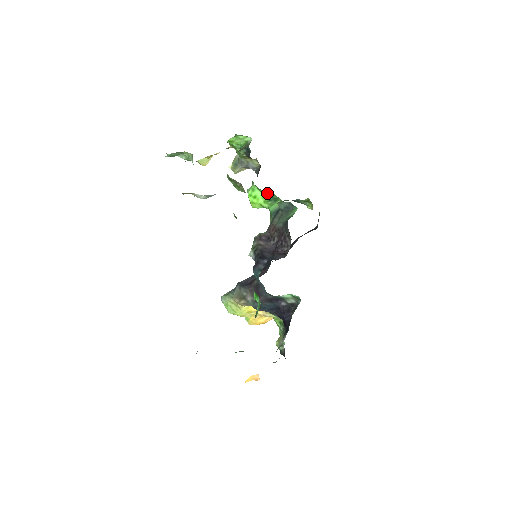
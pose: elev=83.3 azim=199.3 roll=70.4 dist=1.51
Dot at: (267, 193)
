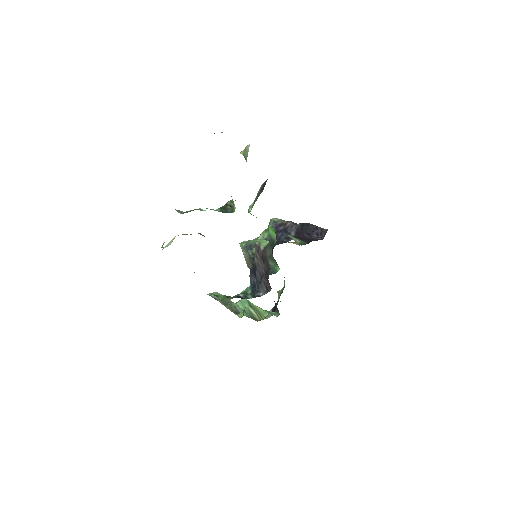
Dot at: occluded
